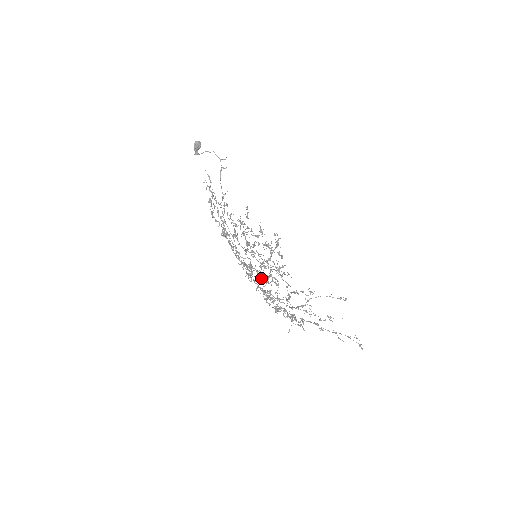
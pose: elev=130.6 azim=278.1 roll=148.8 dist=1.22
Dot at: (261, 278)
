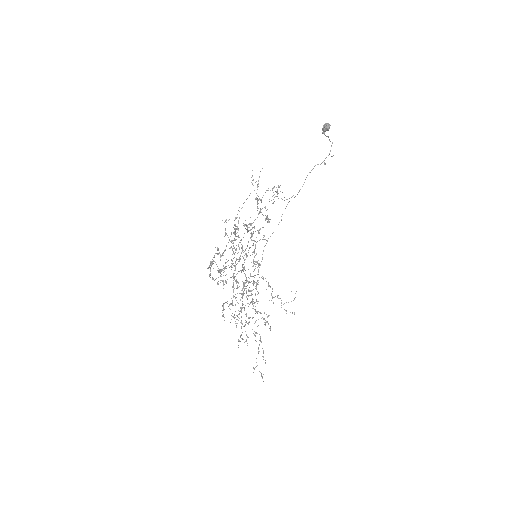
Dot at: (233, 275)
